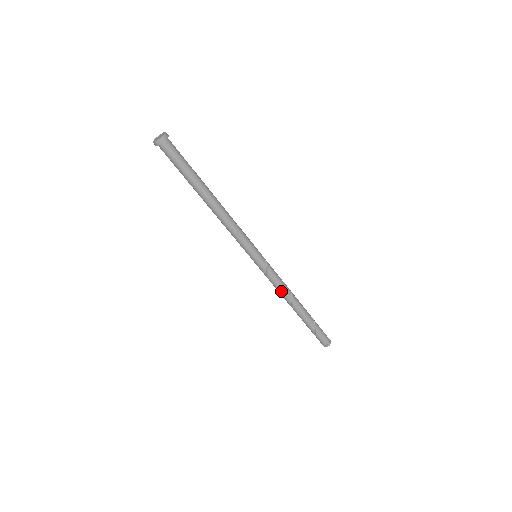
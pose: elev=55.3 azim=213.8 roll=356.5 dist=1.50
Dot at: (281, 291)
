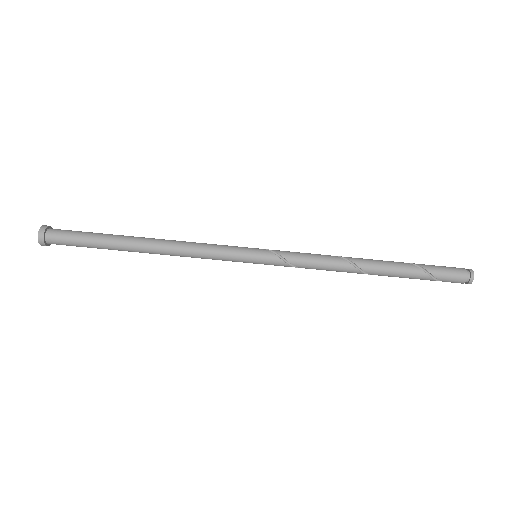
Dot at: (327, 267)
